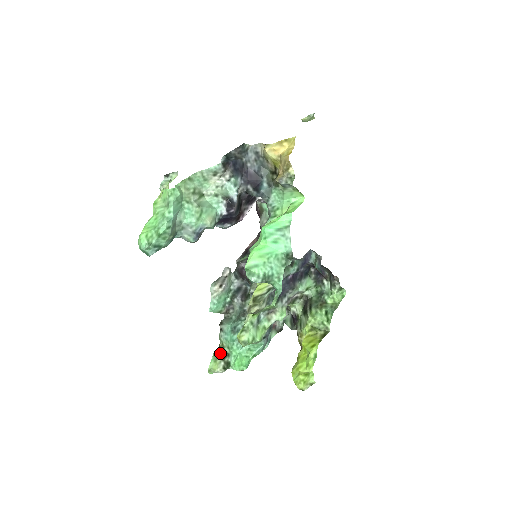
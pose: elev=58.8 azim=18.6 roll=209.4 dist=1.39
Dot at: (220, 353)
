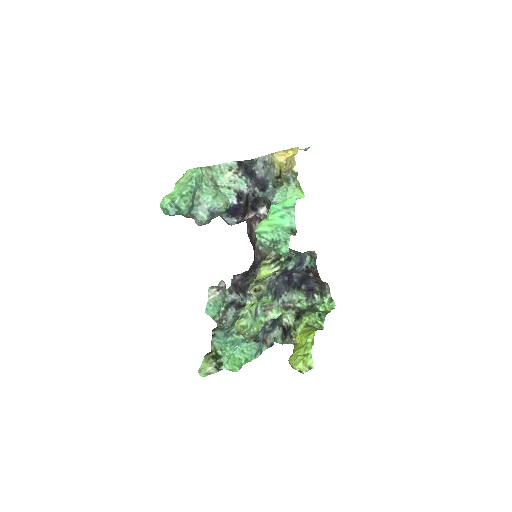
Dot at: (212, 355)
